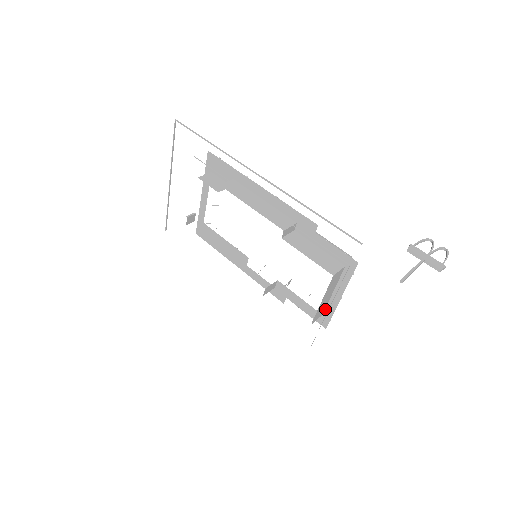
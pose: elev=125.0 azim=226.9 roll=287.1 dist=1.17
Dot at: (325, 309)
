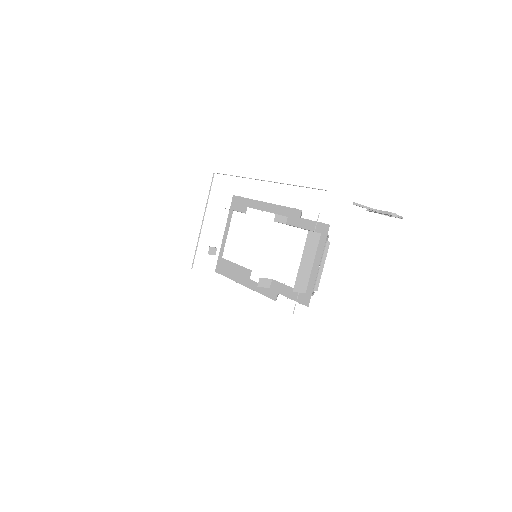
Dot at: (307, 285)
